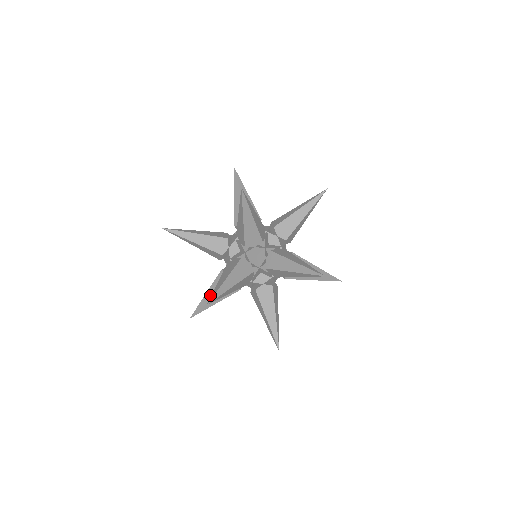
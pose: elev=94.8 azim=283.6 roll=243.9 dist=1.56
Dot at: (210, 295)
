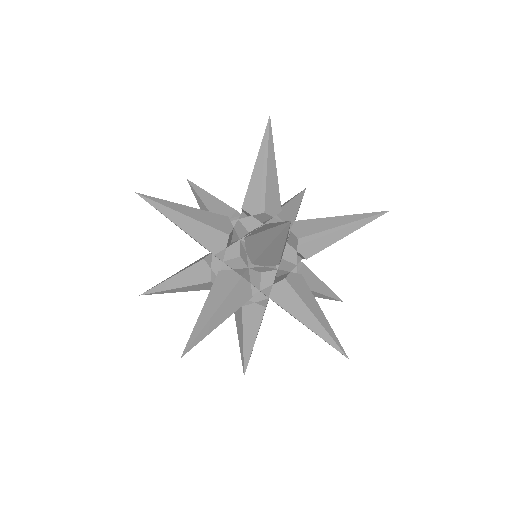
Dot at: (177, 273)
